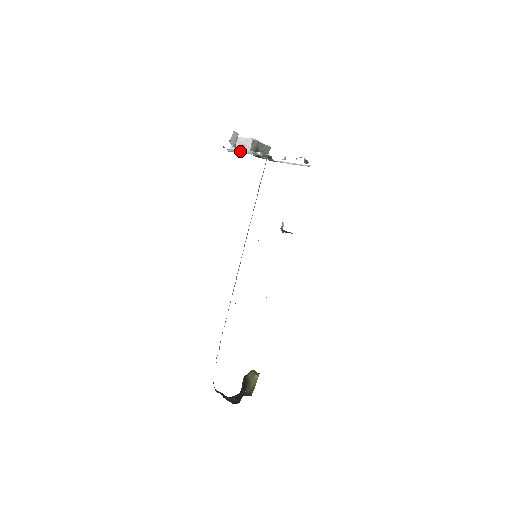
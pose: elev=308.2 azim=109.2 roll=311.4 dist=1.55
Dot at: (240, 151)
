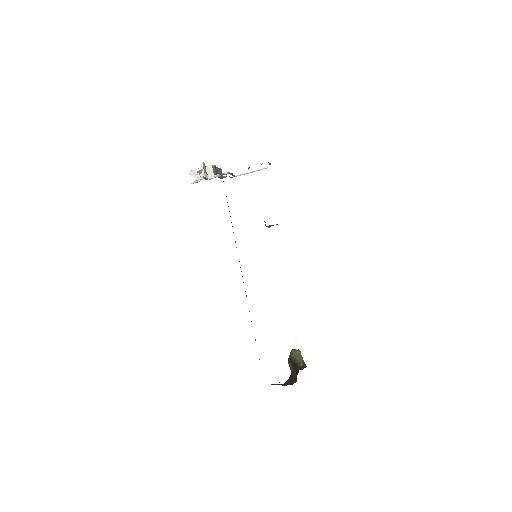
Dot at: (206, 178)
